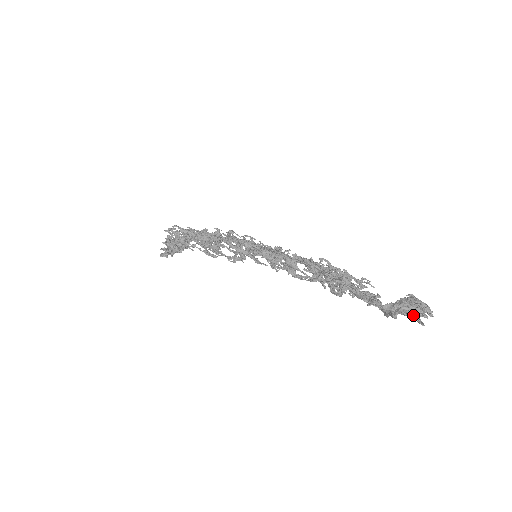
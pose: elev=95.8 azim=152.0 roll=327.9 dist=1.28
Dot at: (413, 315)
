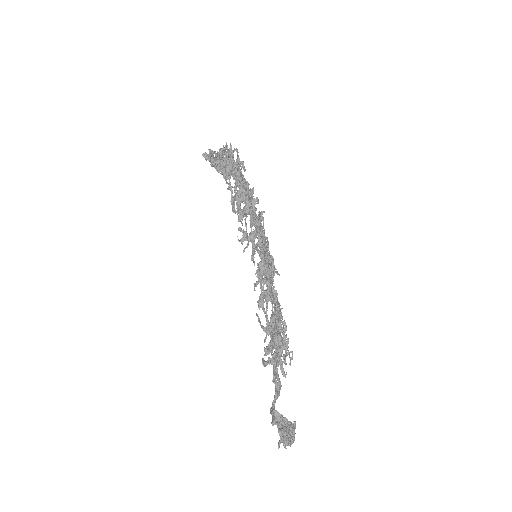
Dot at: occluded
